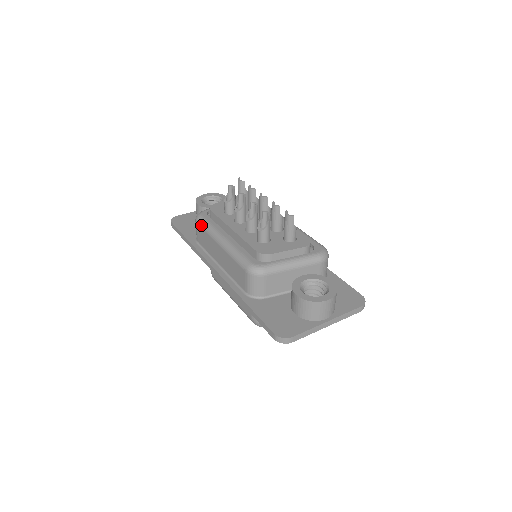
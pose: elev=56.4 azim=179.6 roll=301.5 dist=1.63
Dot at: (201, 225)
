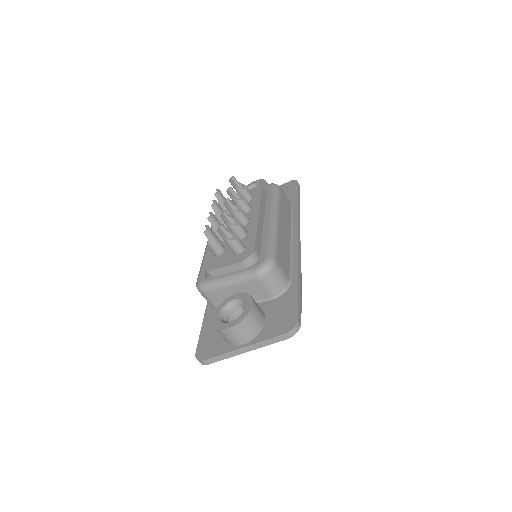
Dot at: occluded
